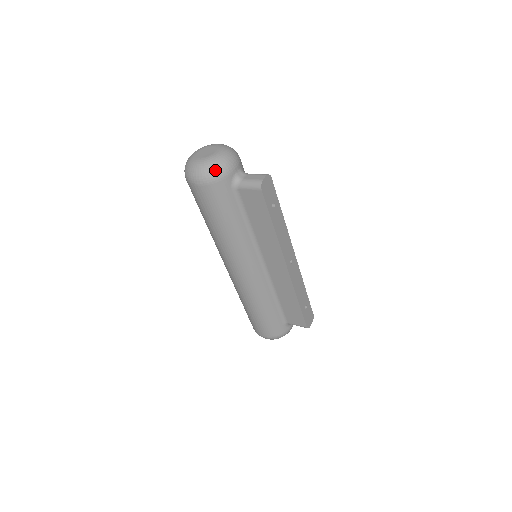
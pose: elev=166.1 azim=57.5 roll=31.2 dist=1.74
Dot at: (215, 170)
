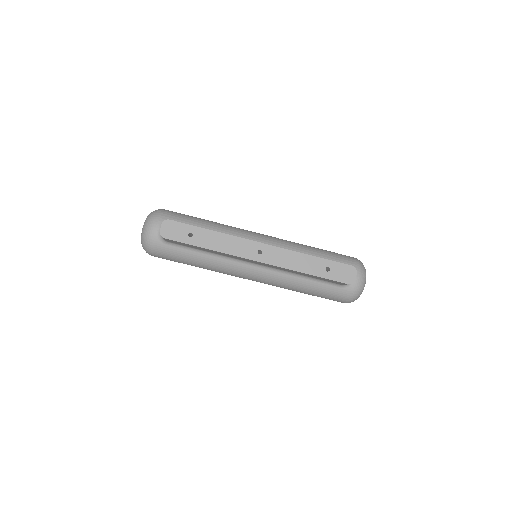
Dot at: (145, 243)
